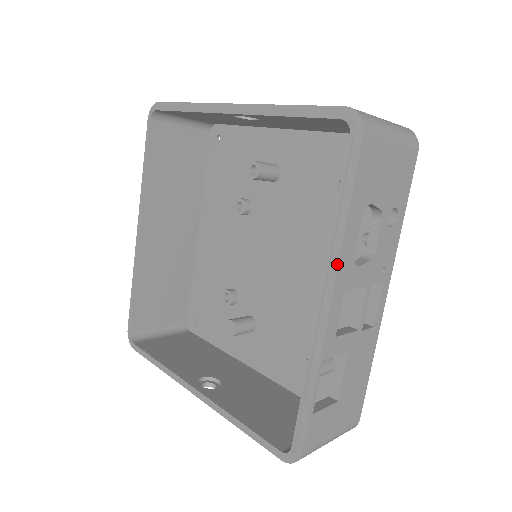
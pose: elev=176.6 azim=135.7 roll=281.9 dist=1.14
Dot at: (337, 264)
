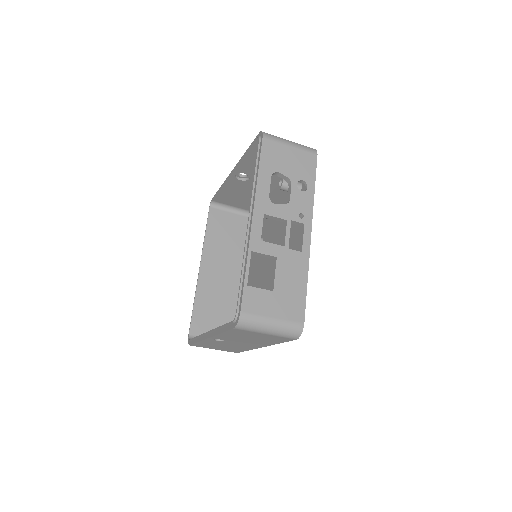
Dot at: (255, 196)
